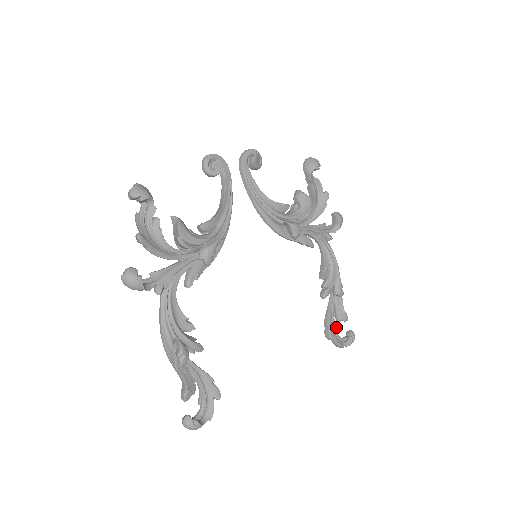
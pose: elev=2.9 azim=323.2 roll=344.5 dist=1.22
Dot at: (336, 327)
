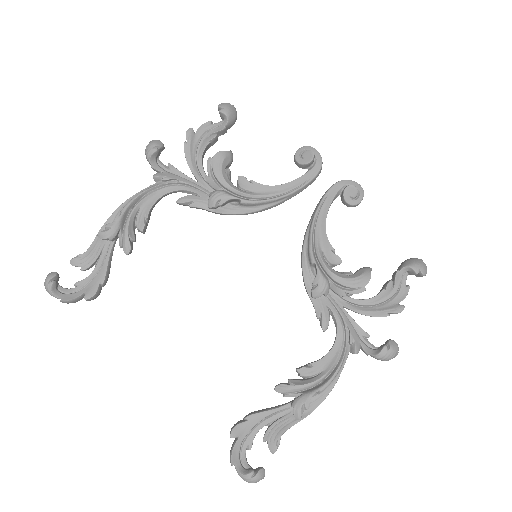
Dot at: occluded
